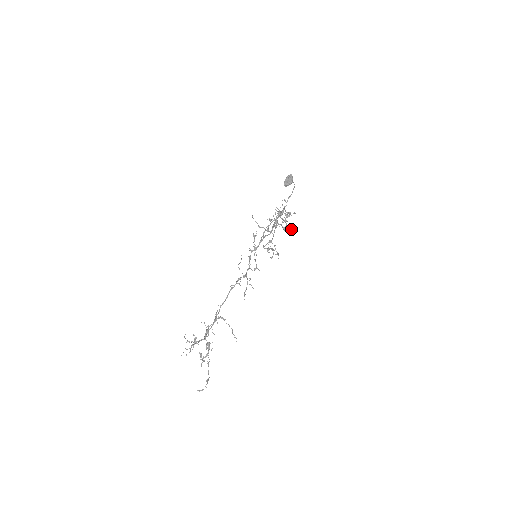
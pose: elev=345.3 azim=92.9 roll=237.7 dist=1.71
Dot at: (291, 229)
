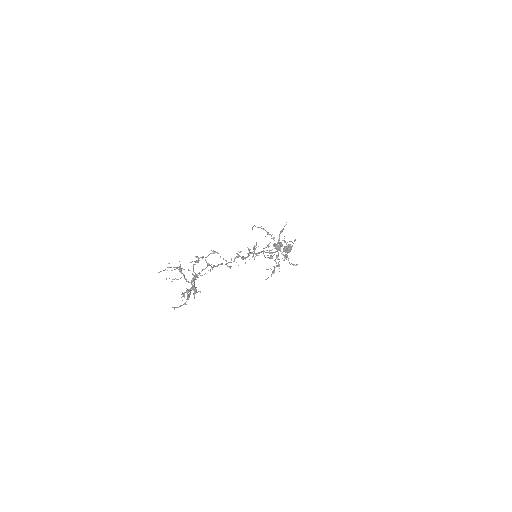
Dot at: (292, 264)
